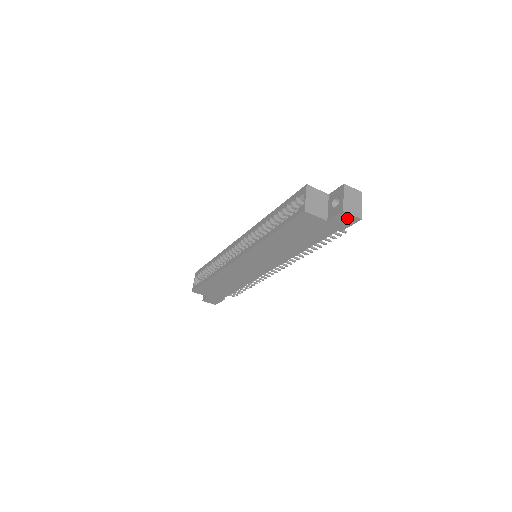
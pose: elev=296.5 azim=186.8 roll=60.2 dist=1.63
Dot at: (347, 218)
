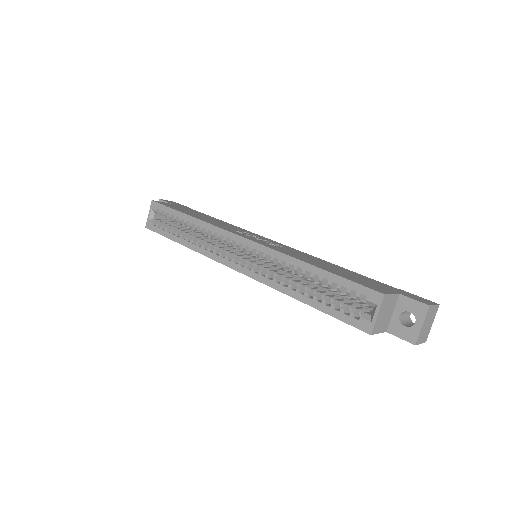
Dot at: occluded
